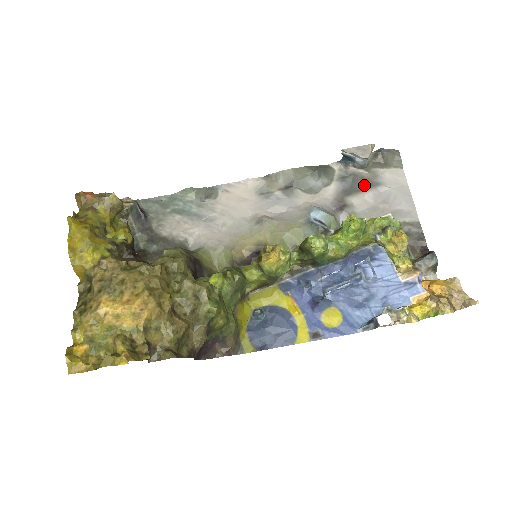
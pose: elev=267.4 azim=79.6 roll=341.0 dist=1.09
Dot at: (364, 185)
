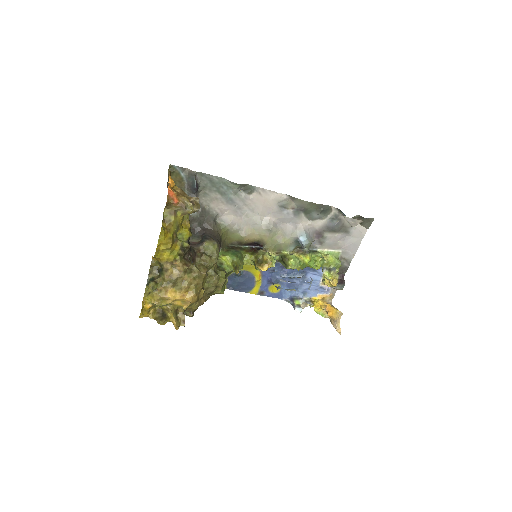
Dot at: (340, 229)
